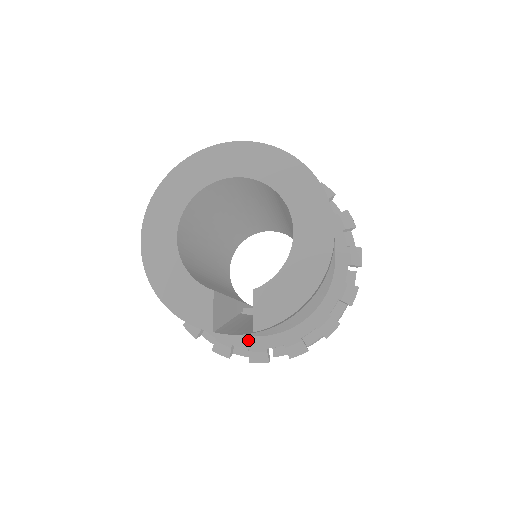
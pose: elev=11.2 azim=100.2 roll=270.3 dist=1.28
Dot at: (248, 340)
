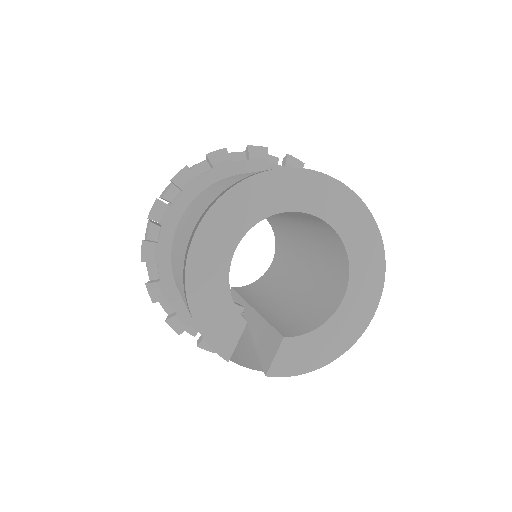
Dot at: occluded
